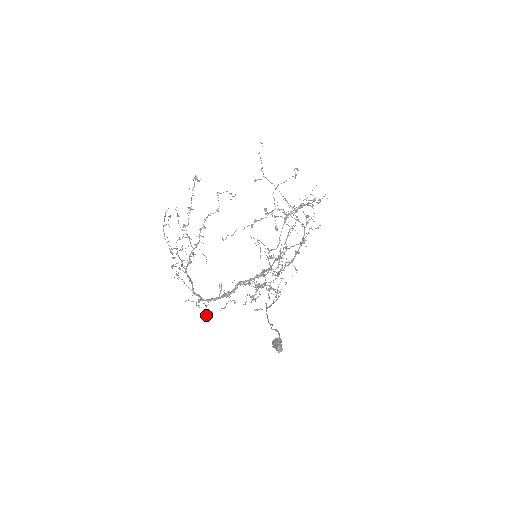
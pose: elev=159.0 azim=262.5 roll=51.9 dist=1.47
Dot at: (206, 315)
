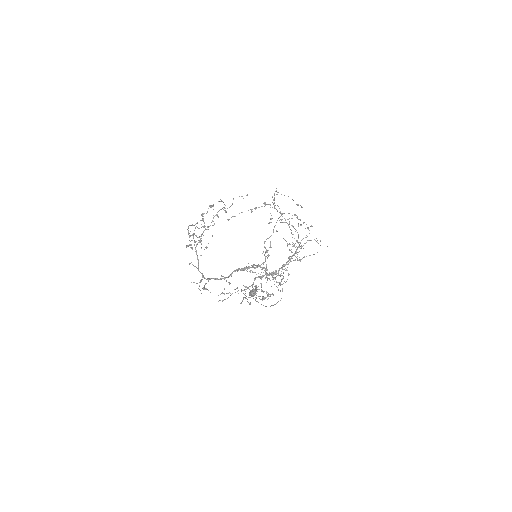
Dot at: (203, 288)
